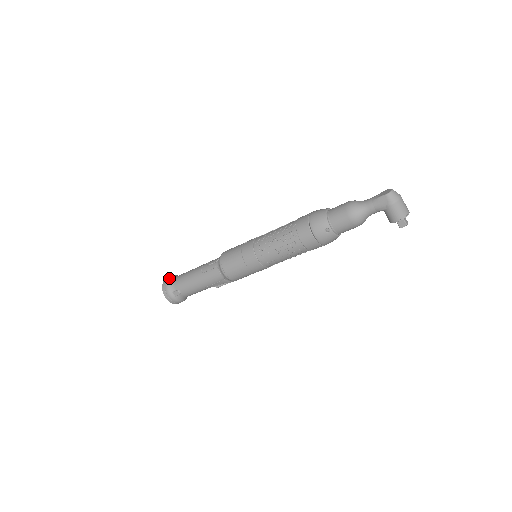
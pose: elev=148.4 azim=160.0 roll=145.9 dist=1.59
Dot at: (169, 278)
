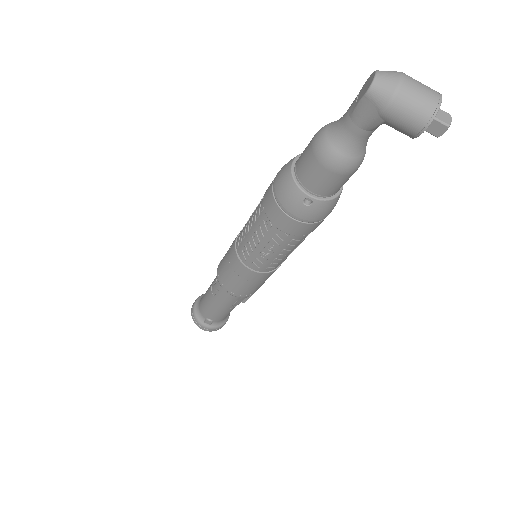
Dot at: (194, 305)
